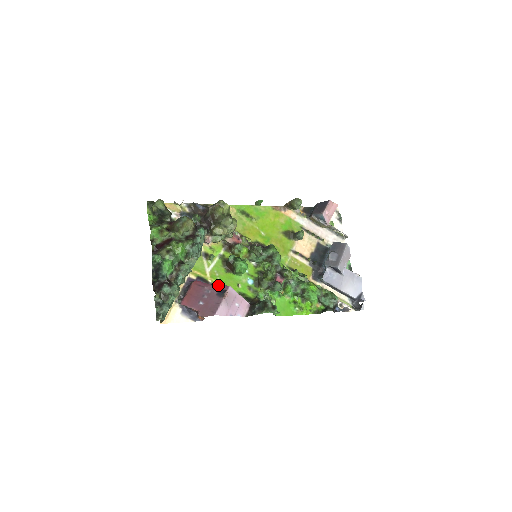
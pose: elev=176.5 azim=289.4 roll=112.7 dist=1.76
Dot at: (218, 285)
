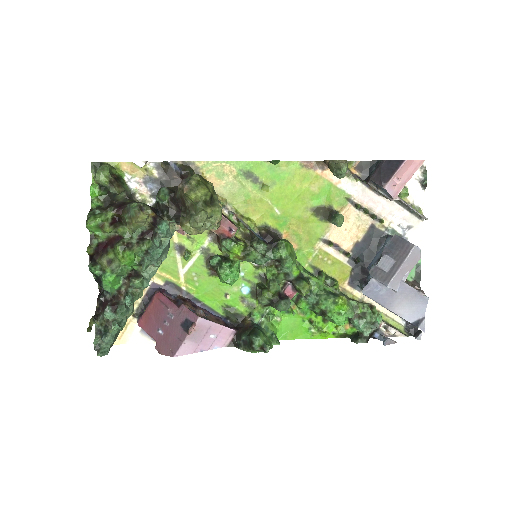
Dot at: (185, 310)
